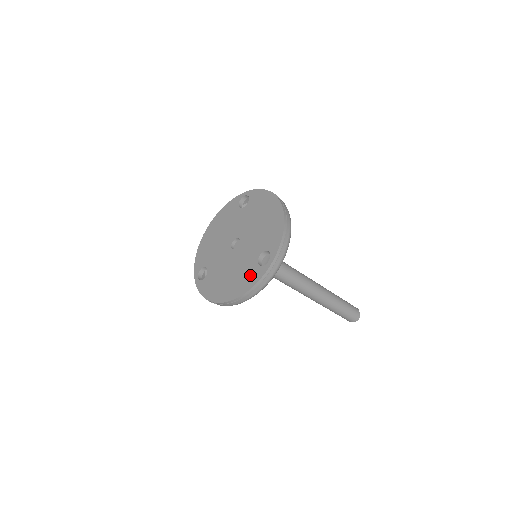
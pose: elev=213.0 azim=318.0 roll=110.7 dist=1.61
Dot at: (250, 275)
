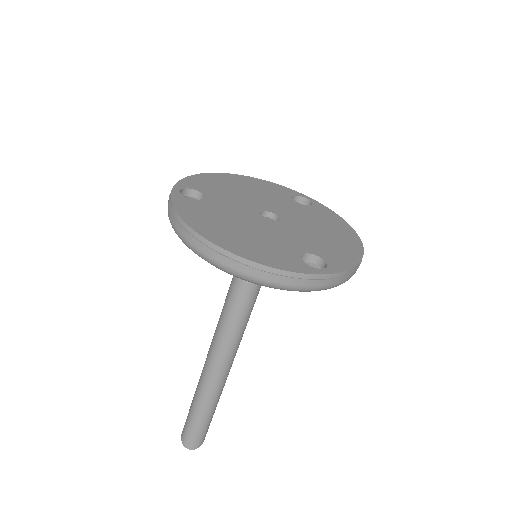
Dot at: (281, 256)
